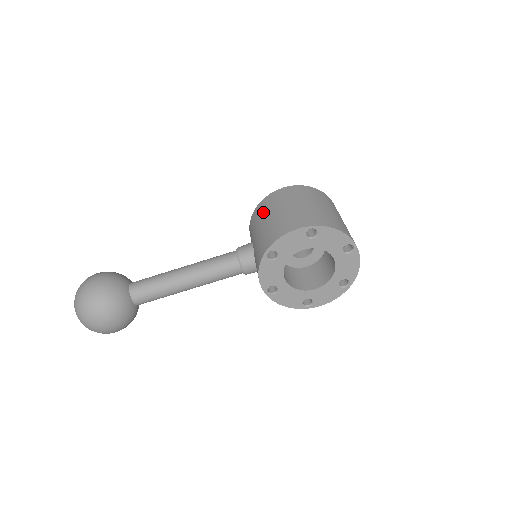
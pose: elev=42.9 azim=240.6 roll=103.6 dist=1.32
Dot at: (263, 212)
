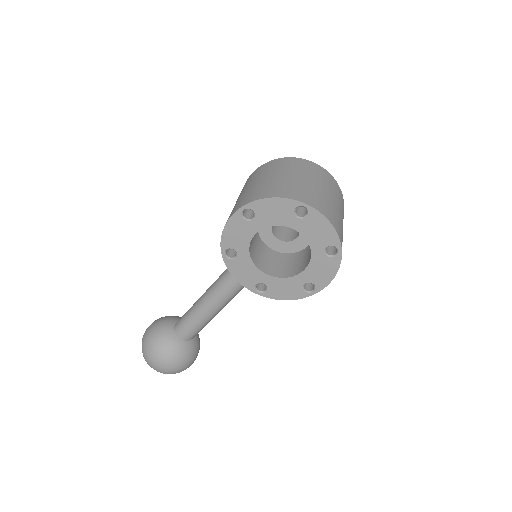
Dot at: occluded
